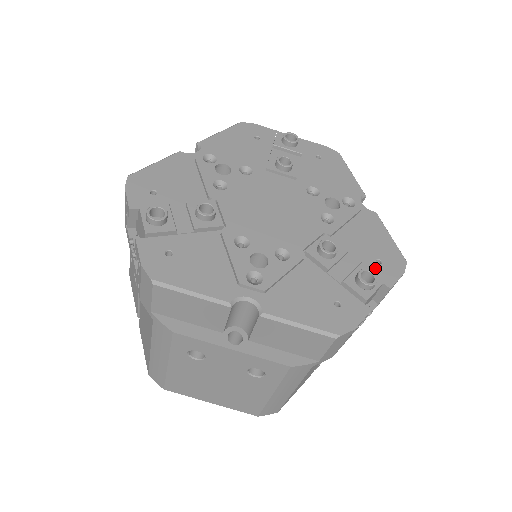
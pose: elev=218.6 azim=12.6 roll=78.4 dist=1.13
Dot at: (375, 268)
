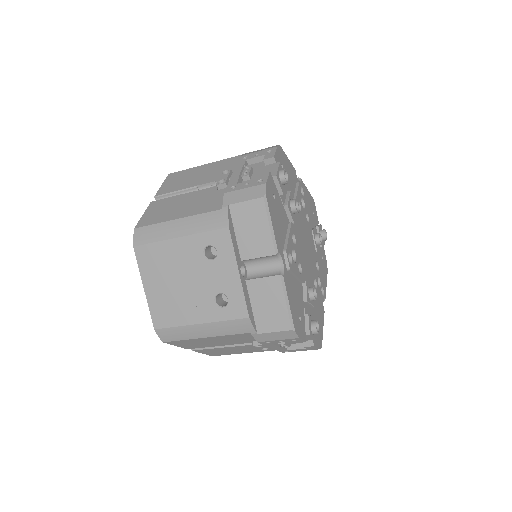
Dot at: occluded
